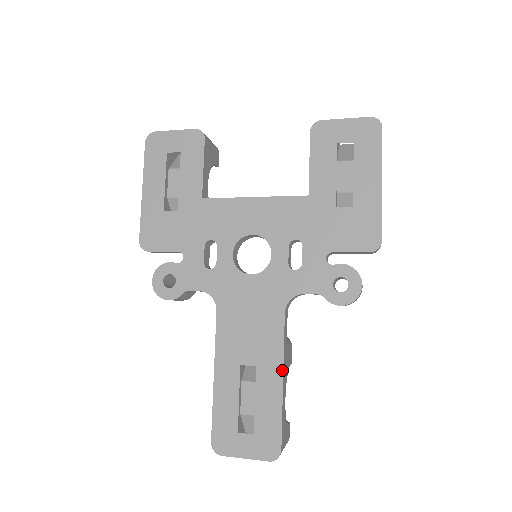
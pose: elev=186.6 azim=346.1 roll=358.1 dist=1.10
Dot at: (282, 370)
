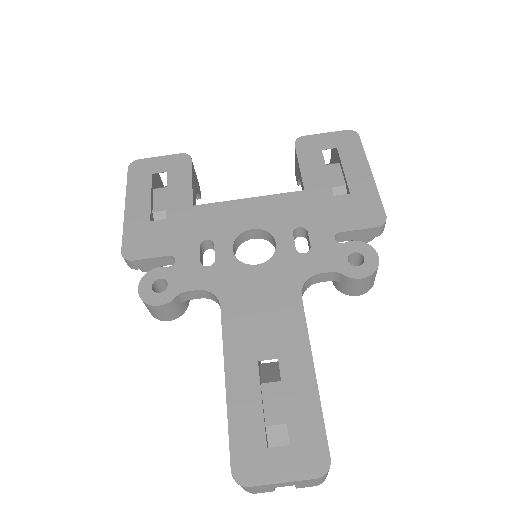
Dot at: (311, 357)
